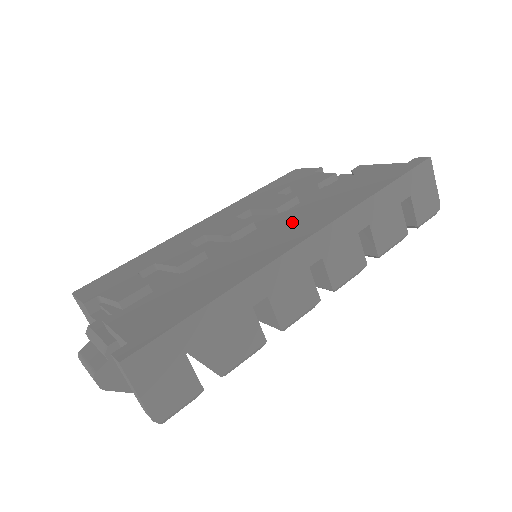
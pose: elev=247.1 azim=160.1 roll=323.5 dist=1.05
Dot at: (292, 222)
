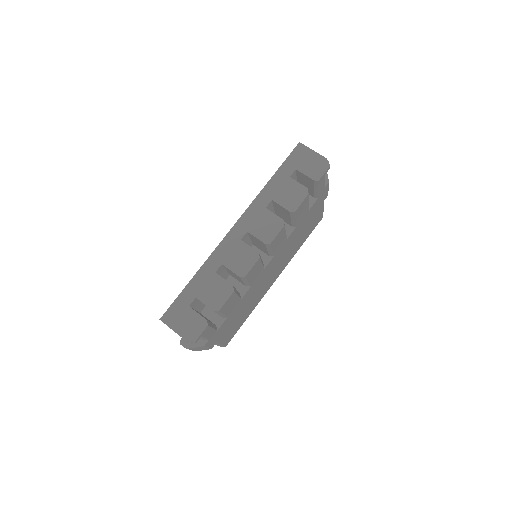
Dot at: occluded
